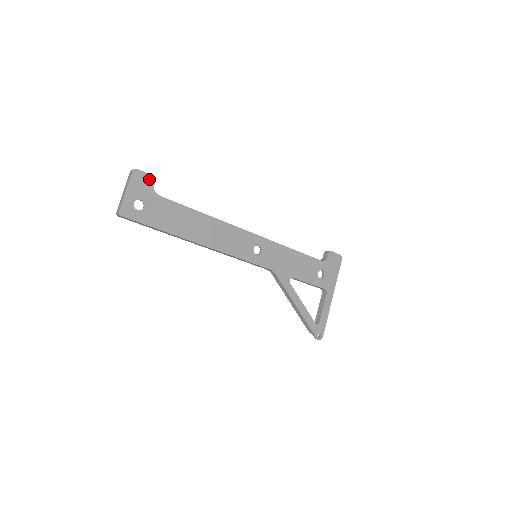
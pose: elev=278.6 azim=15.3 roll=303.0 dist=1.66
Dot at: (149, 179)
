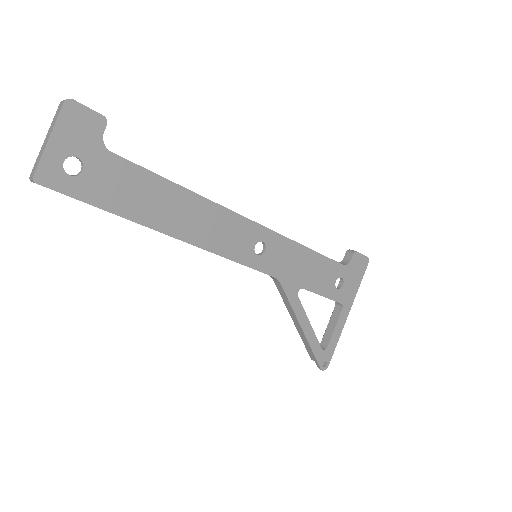
Dot at: (95, 121)
